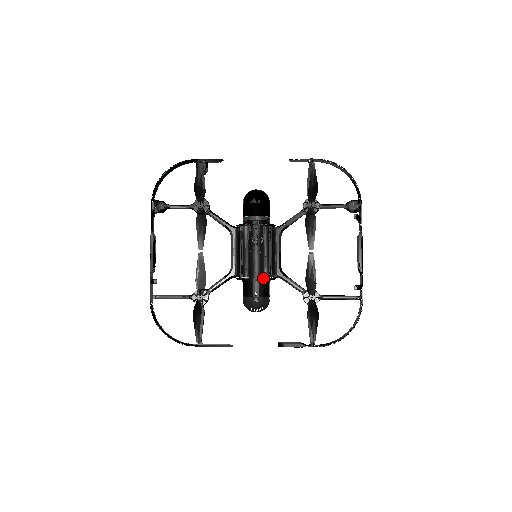
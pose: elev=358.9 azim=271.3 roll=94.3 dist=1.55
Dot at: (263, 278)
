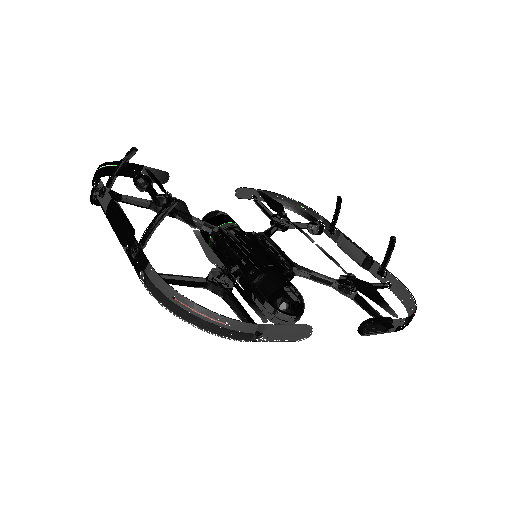
Dot at: (281, 272)
